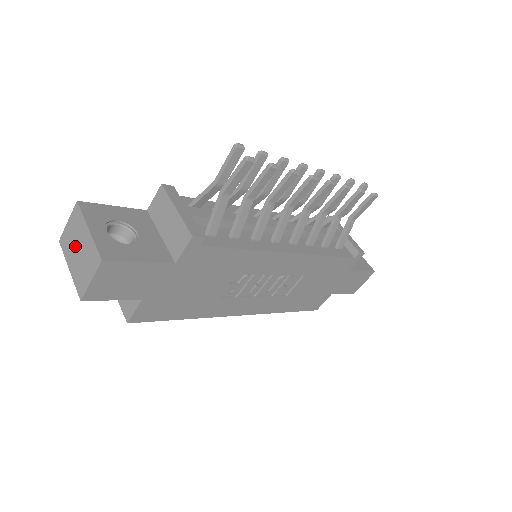
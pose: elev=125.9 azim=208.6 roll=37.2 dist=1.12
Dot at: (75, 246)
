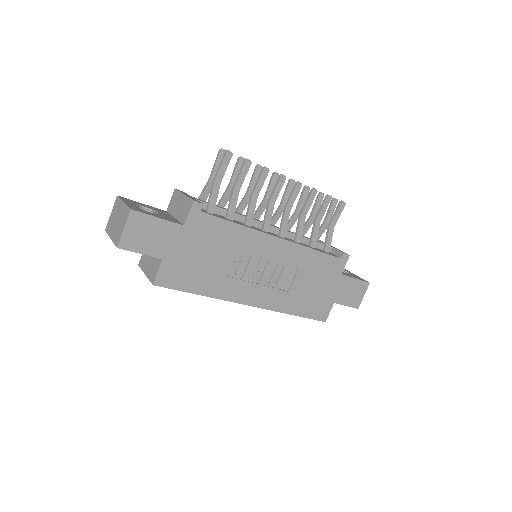
Dot at: (115, 221)
